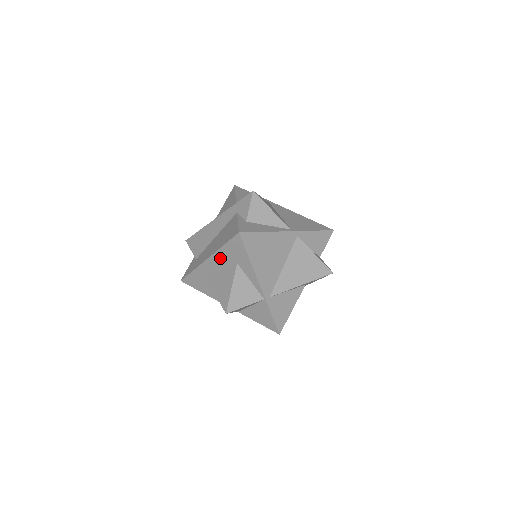
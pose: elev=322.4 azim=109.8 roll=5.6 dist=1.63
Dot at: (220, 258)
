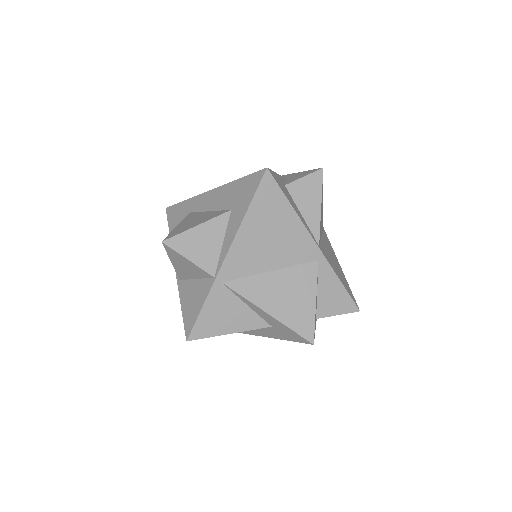
Dot at: (222, 195)
